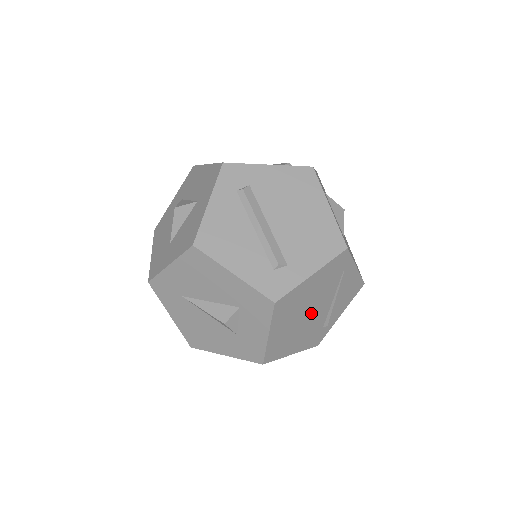
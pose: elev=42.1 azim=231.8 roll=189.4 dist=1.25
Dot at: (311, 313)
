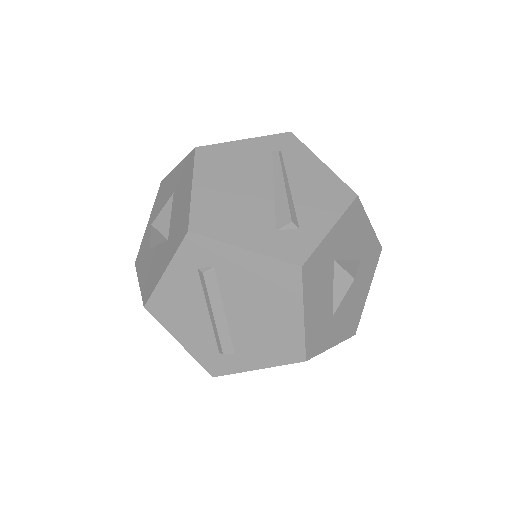
Dot at: occluded
